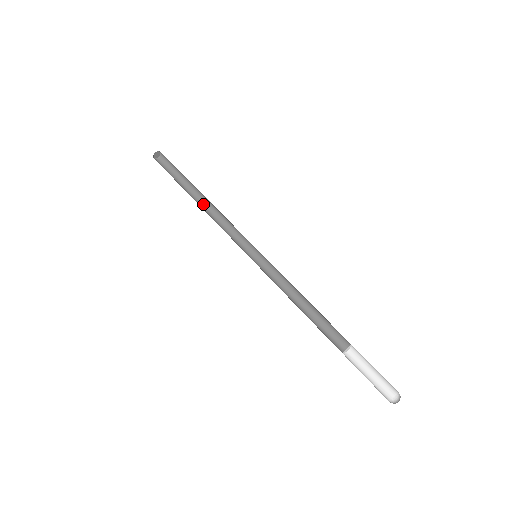
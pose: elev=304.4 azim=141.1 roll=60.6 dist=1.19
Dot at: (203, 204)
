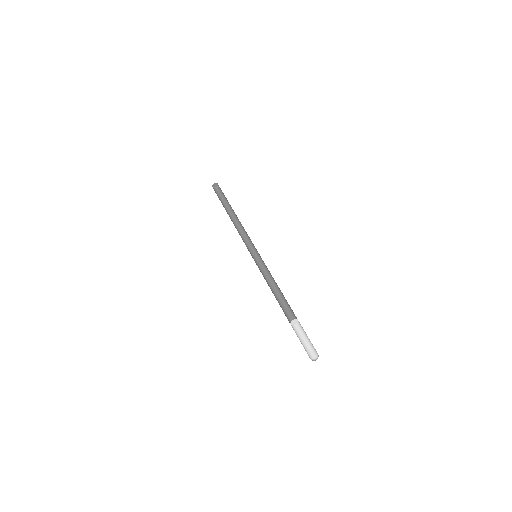
Dot at: (236, 218)
